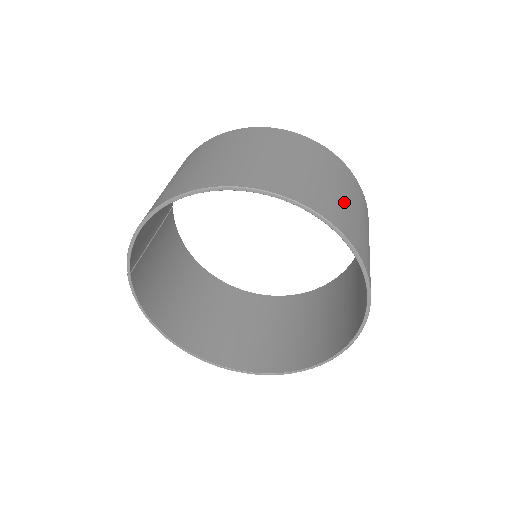
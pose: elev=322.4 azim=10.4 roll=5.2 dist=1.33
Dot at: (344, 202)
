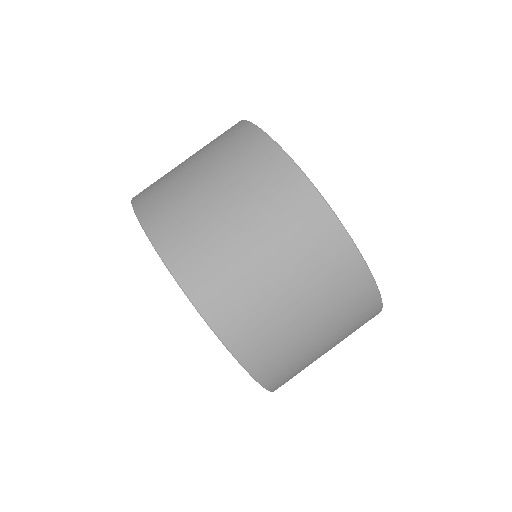
Dot at: (295, 329)
